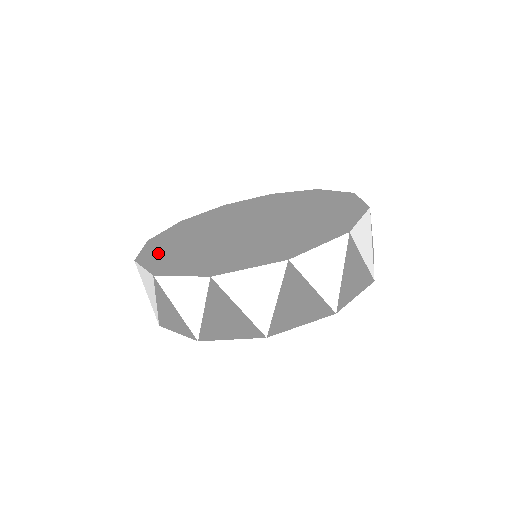
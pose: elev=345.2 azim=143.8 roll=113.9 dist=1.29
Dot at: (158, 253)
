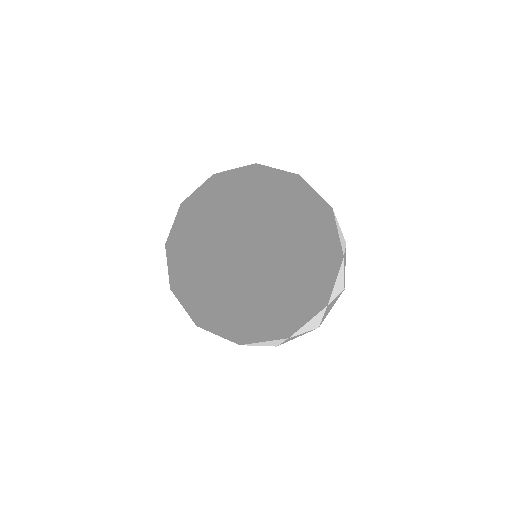
Dot at: (184, 276)
